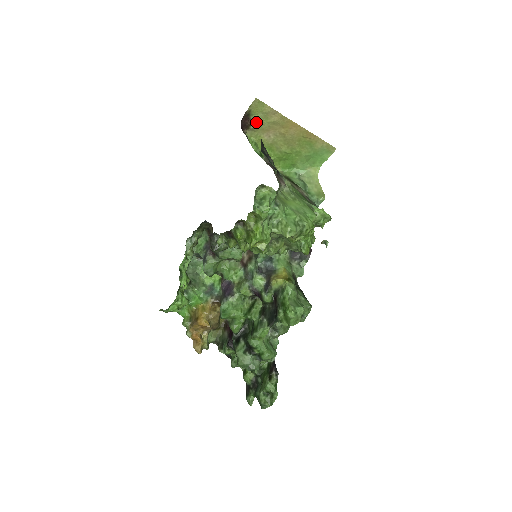
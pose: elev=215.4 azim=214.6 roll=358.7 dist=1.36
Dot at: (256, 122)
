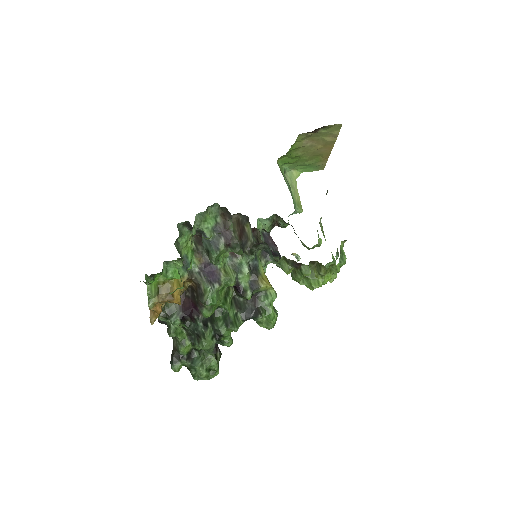
Dot at: (317, 133)
